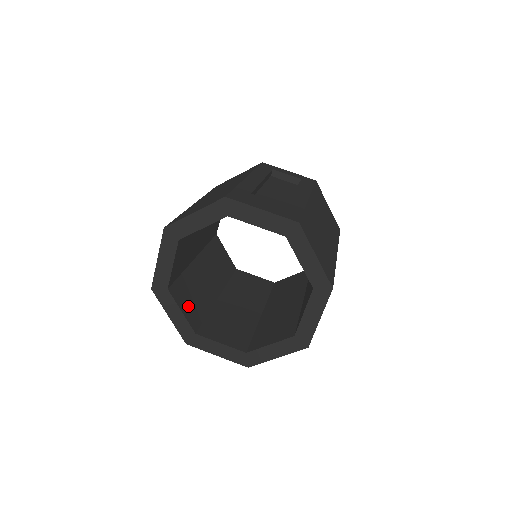
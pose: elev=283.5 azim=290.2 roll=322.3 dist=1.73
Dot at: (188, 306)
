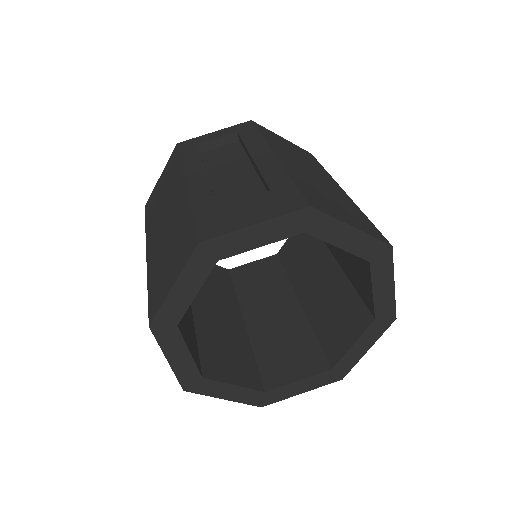
Dot at: (233, 370)
